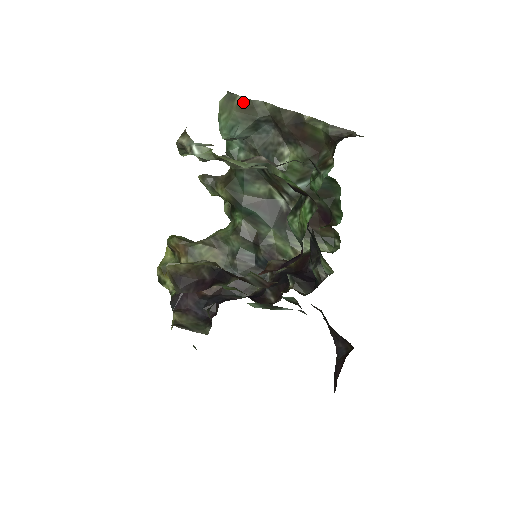
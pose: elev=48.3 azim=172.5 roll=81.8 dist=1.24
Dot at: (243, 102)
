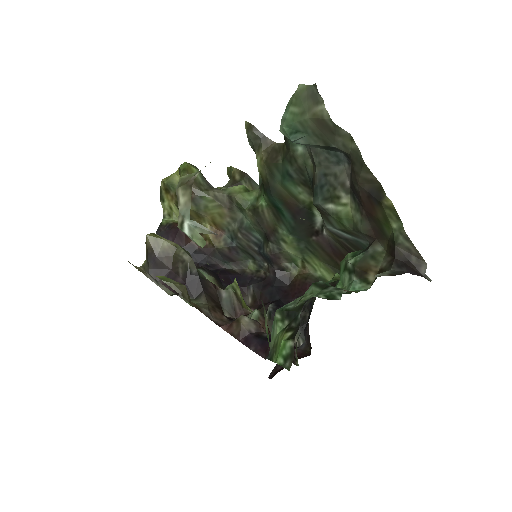
Dot at: (324, 118)
